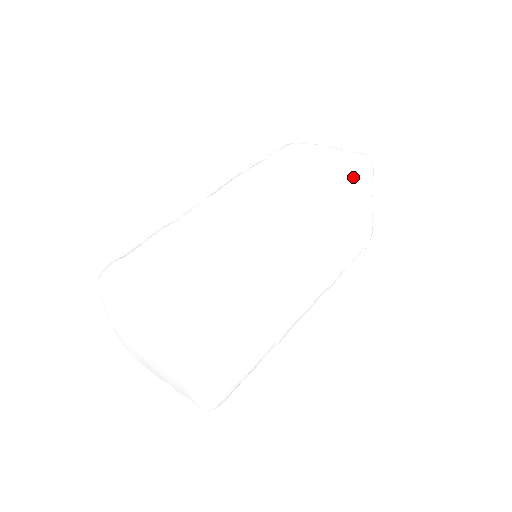
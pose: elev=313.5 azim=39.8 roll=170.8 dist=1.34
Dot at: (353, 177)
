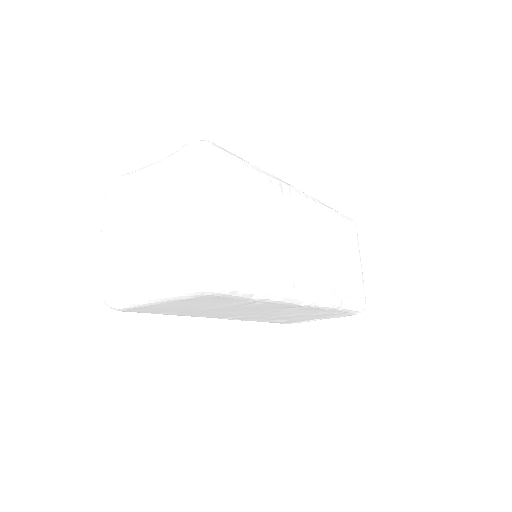
Dot at: (341, 214)
